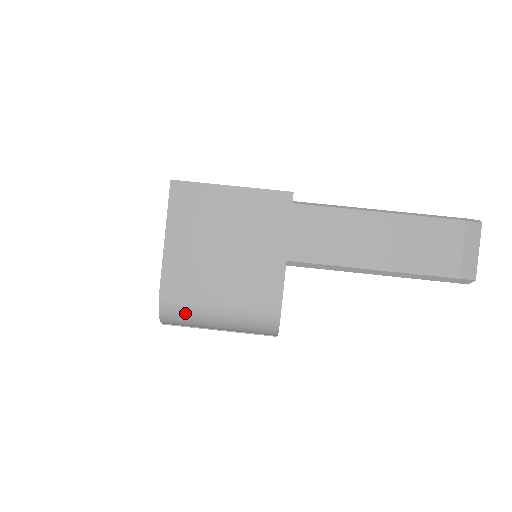
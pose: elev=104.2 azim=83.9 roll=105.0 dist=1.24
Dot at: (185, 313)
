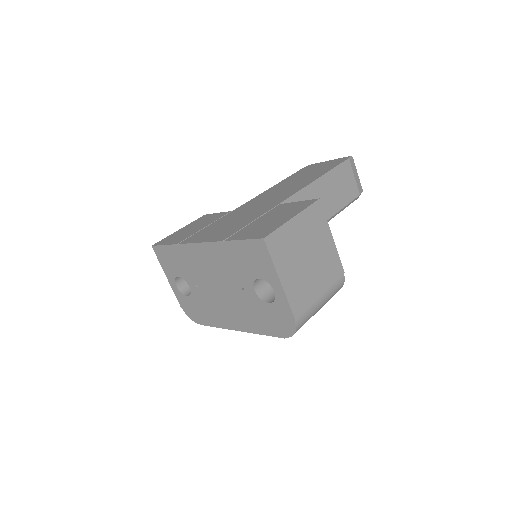
Dot at: (308, 317)
